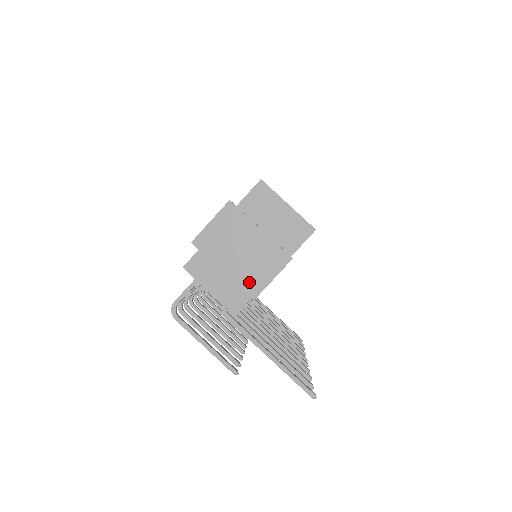
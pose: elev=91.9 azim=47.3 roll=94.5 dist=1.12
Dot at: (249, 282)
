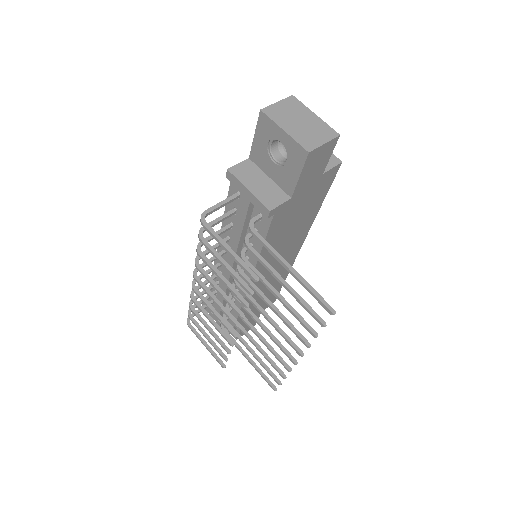
Dot at: (306, 141)
